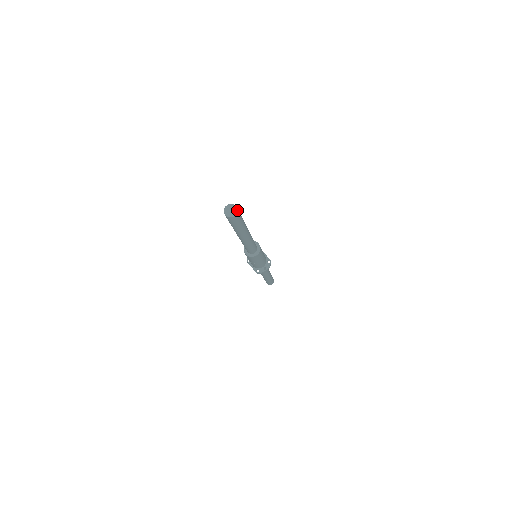
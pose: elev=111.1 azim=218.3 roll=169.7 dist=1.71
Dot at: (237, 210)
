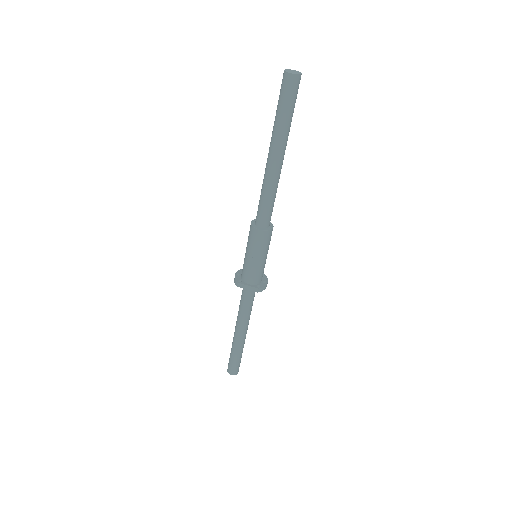
Dot at: occluded
